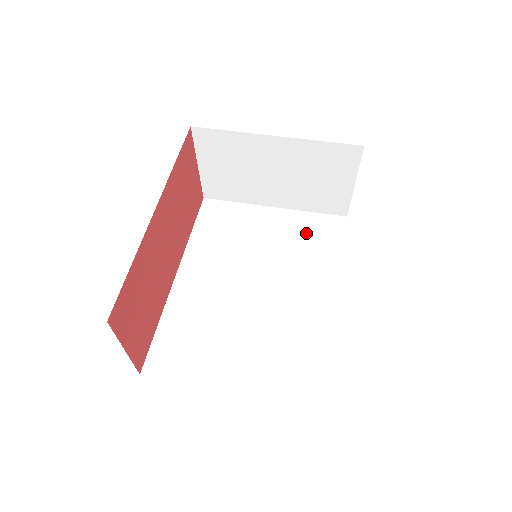
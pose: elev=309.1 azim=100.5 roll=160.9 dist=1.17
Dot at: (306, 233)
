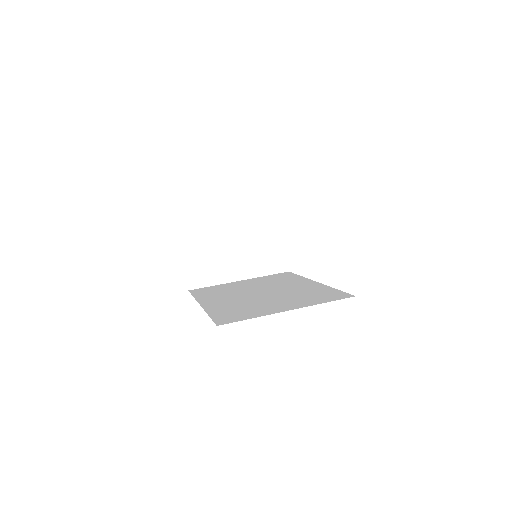
Dot at: (271, 279)
